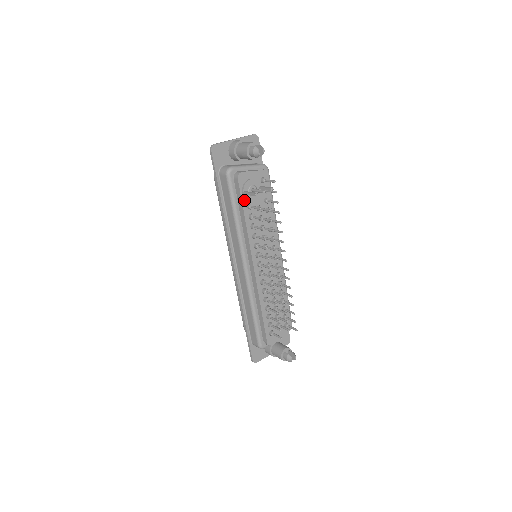
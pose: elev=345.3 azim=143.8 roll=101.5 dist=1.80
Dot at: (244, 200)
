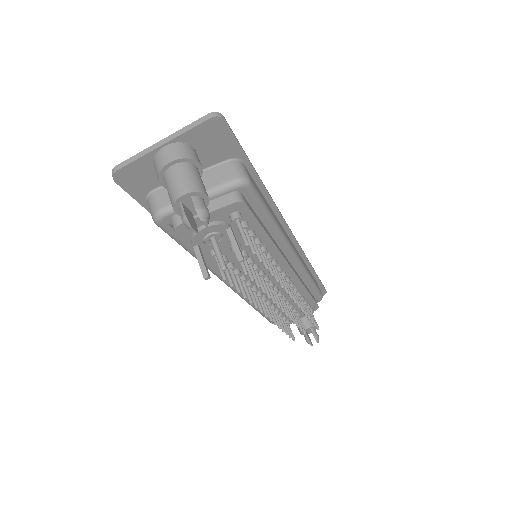
Dot at: occluded
